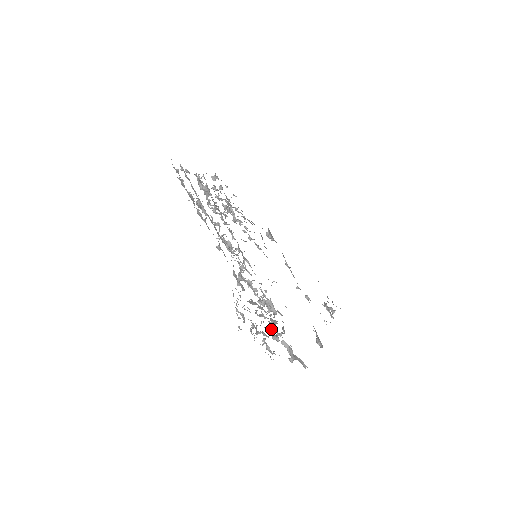
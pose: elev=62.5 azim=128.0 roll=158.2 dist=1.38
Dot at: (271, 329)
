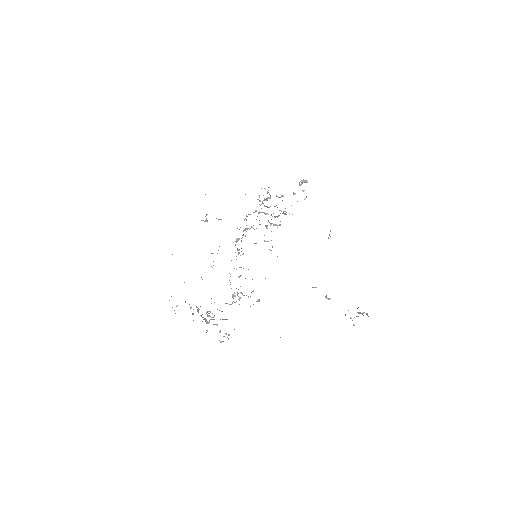
Dot at: occluded
